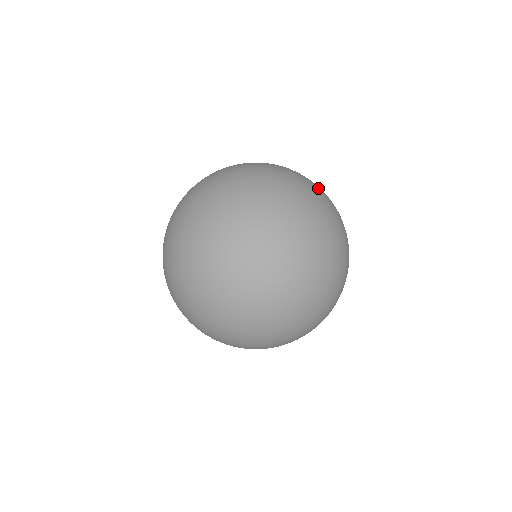
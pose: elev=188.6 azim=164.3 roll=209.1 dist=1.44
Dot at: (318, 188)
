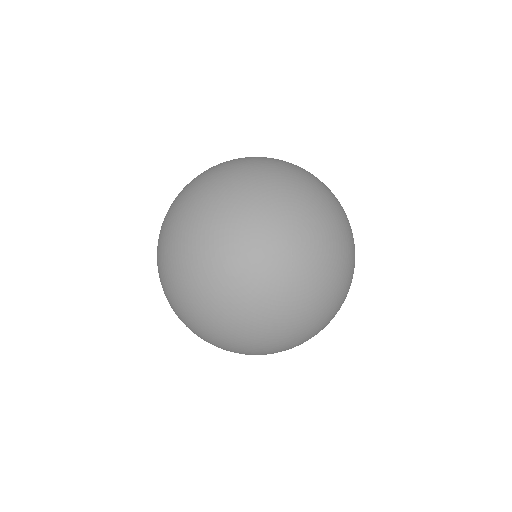
Dot at: occluded
